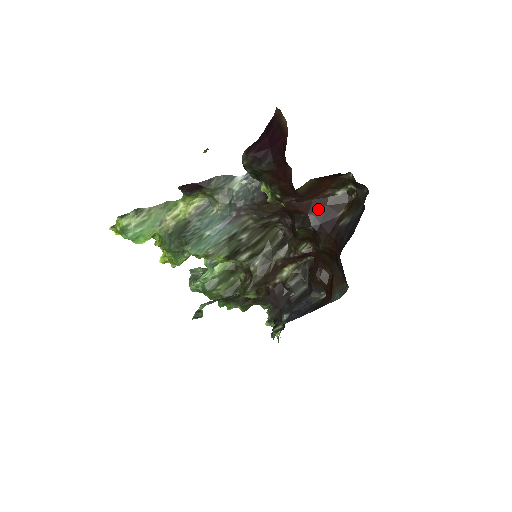
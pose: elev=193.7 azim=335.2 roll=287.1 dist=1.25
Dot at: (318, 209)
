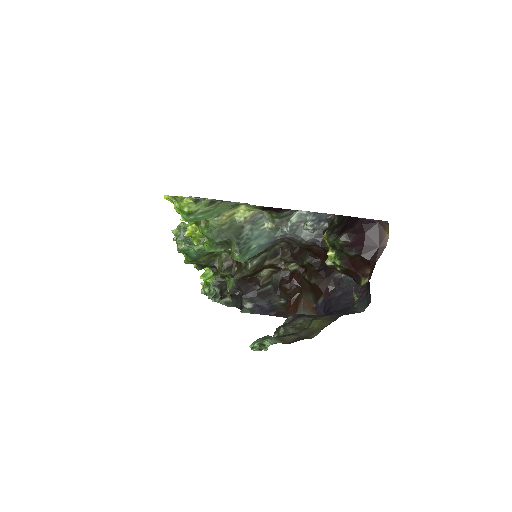
Dot at: occluded
